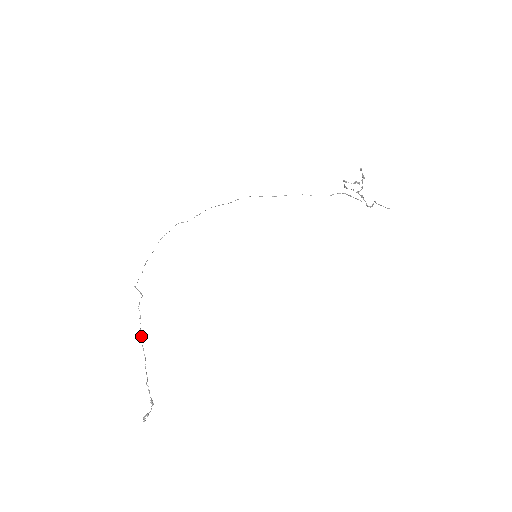
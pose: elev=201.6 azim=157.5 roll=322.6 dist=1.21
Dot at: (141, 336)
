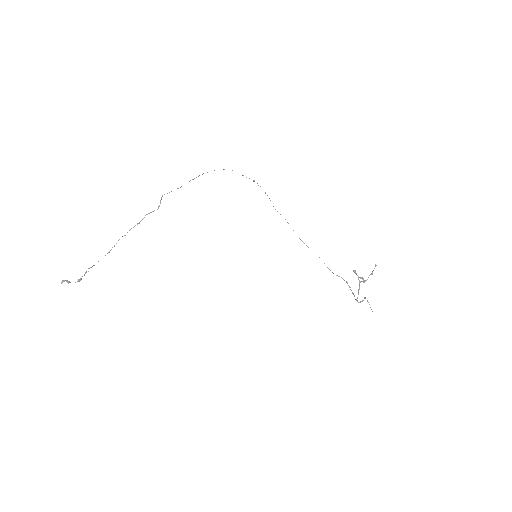
Dot at: (125, 235)
